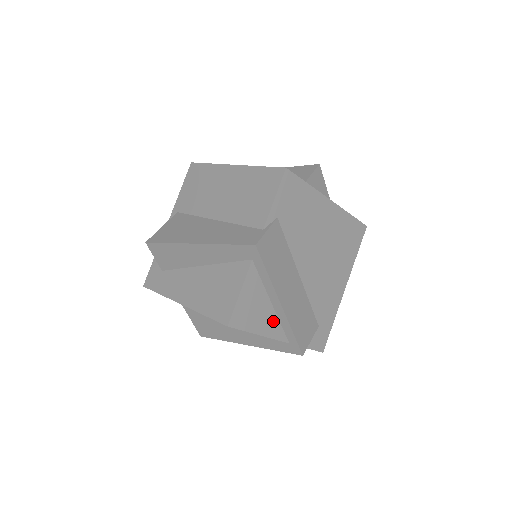
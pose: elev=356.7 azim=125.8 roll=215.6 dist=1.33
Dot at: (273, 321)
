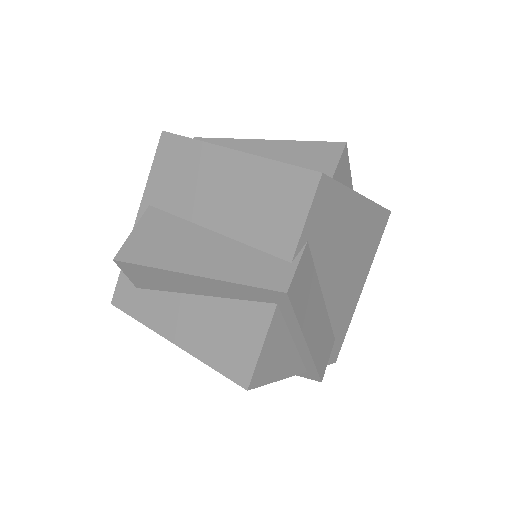
Dot at: (293, 358)
